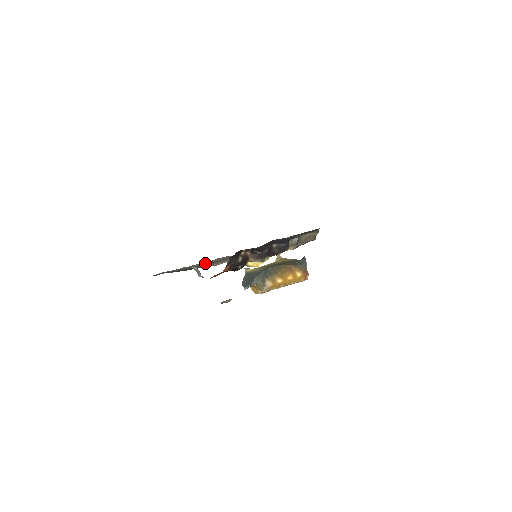
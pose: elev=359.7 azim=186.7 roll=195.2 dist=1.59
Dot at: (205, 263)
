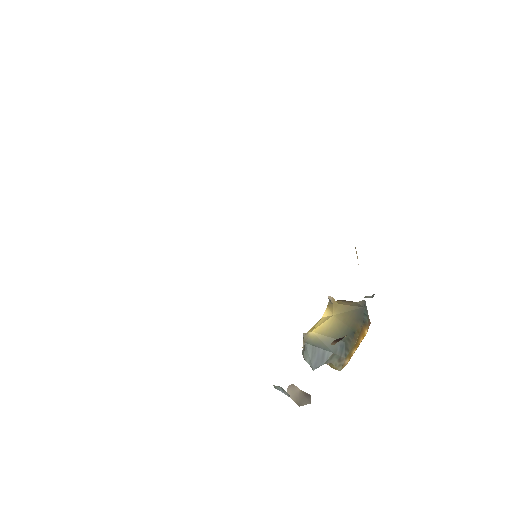
Dot at: occluded
